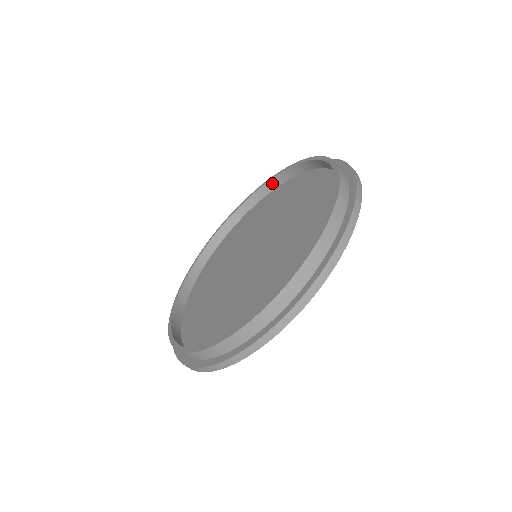
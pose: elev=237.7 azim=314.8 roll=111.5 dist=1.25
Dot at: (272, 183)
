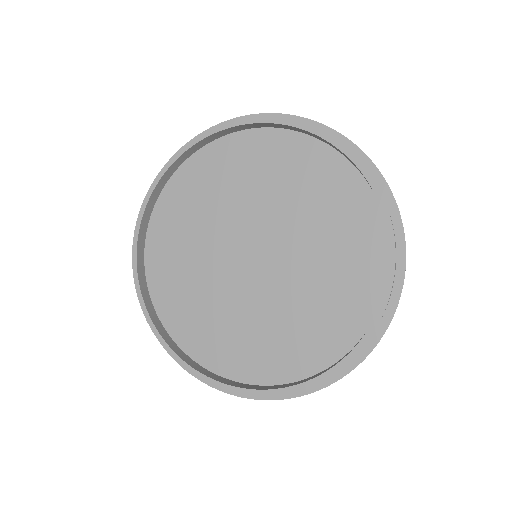
Dot at: (384, 217)
